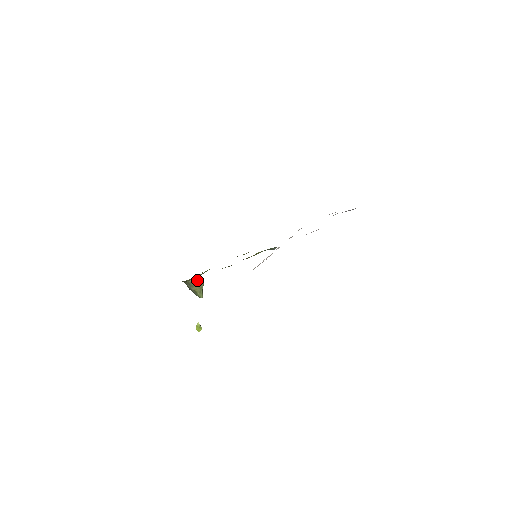
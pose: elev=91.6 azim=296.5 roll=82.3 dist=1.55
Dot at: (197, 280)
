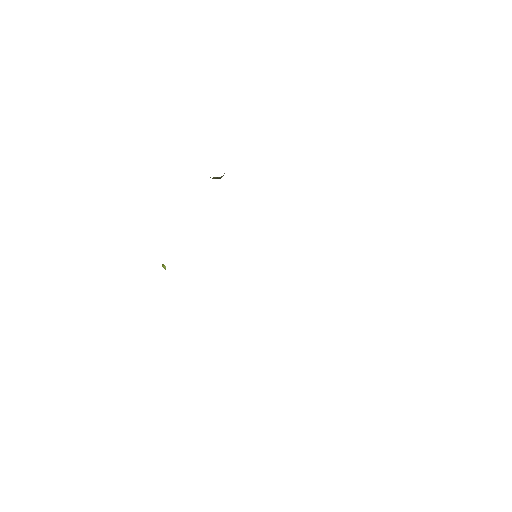
Dot at: (217, 177)
